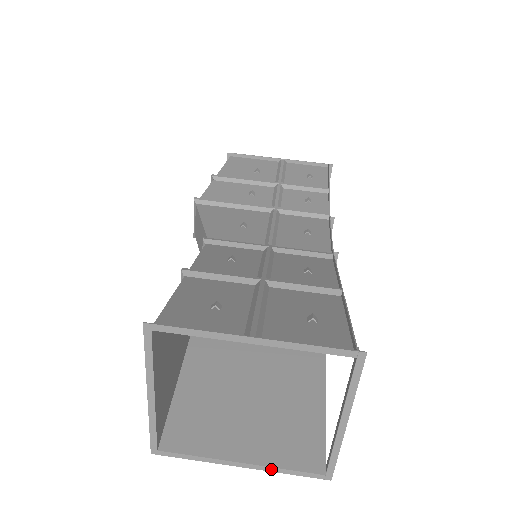
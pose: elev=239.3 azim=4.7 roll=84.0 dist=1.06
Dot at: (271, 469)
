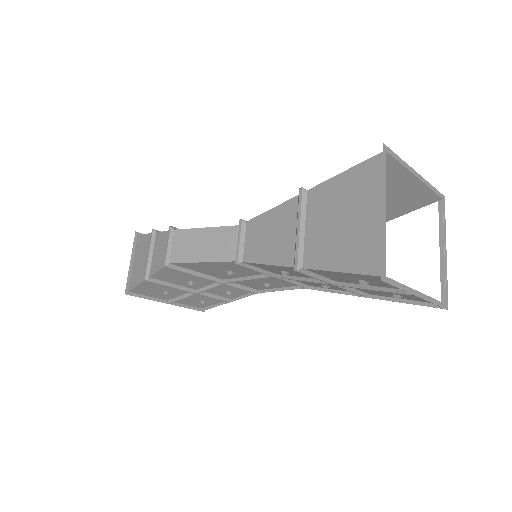
Dot at: (430, 299)
